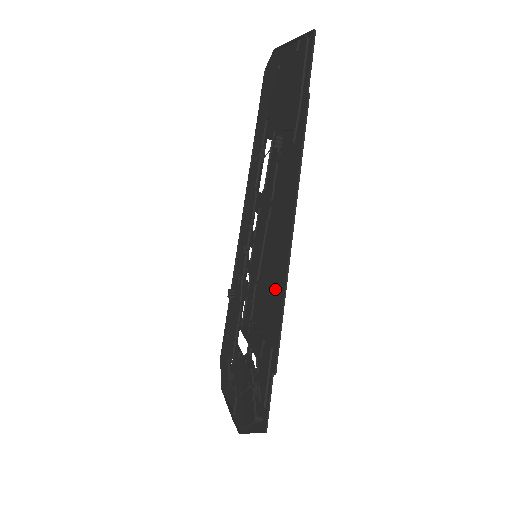
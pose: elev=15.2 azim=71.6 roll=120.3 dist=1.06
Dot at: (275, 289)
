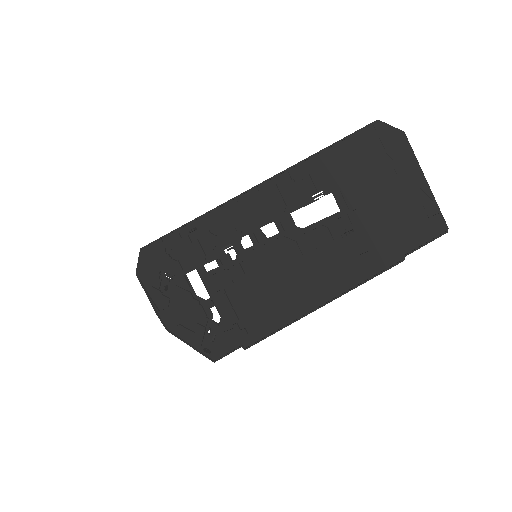
Dot at: (273, 310)
